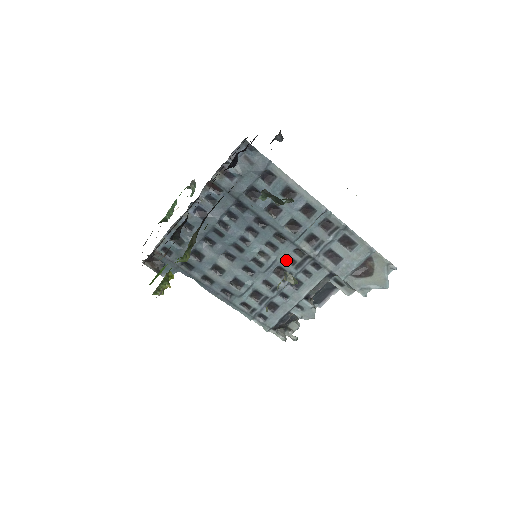
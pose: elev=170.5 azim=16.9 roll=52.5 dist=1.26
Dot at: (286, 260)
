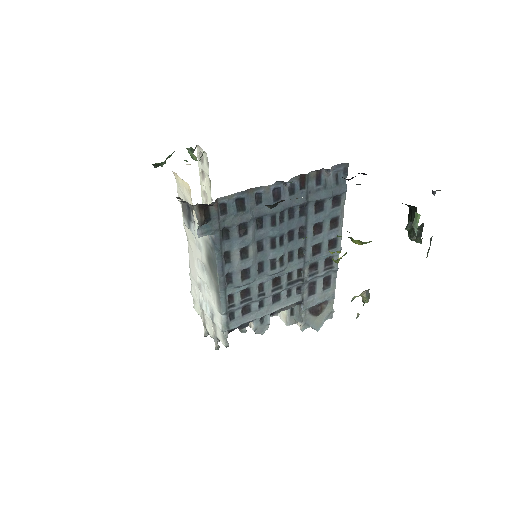
Dot at: (288, 274)
